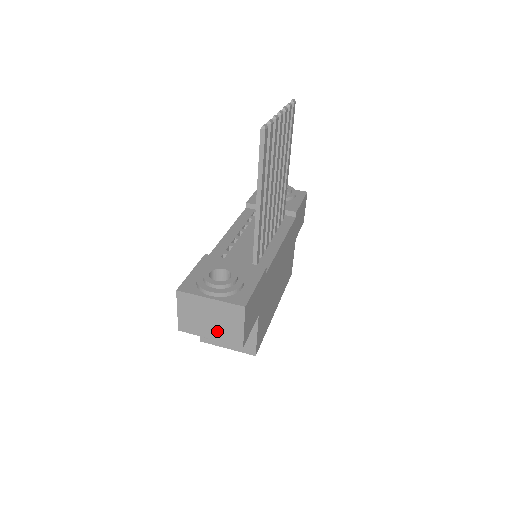
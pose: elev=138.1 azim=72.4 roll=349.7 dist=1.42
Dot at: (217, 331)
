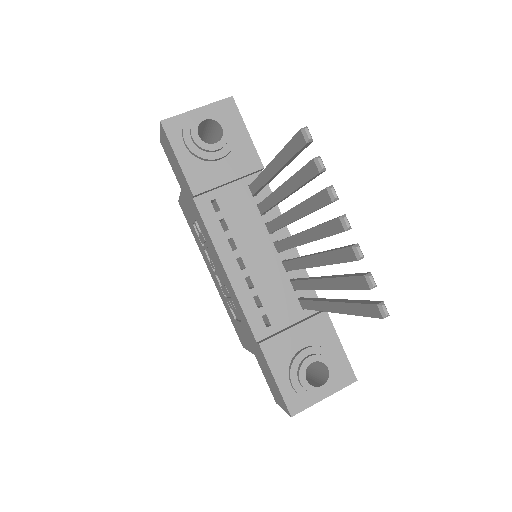
Dot at: occluded
